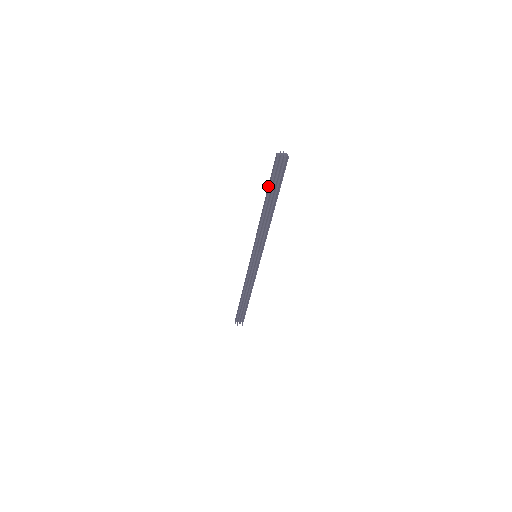
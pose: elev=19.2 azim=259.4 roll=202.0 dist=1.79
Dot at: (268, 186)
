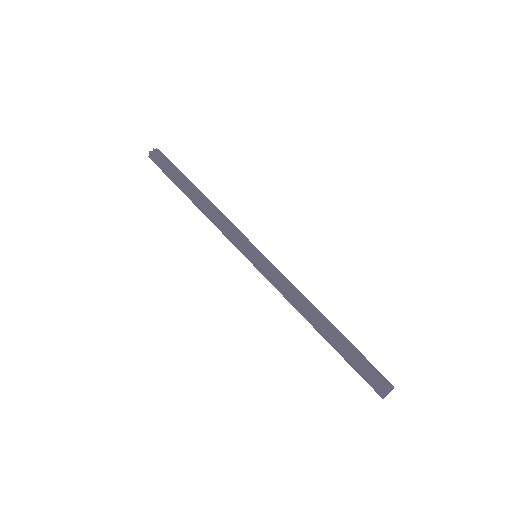
Dot at: (345, 354)
